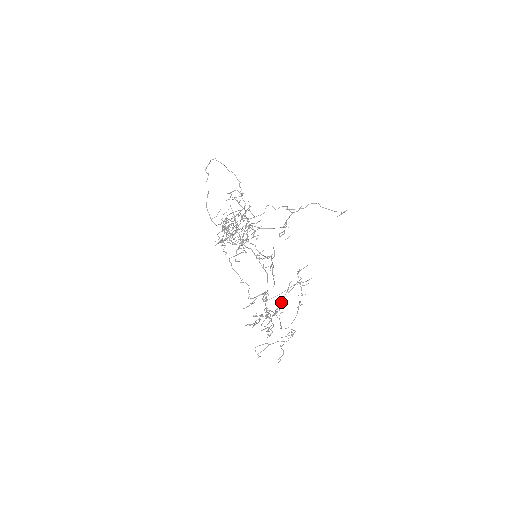
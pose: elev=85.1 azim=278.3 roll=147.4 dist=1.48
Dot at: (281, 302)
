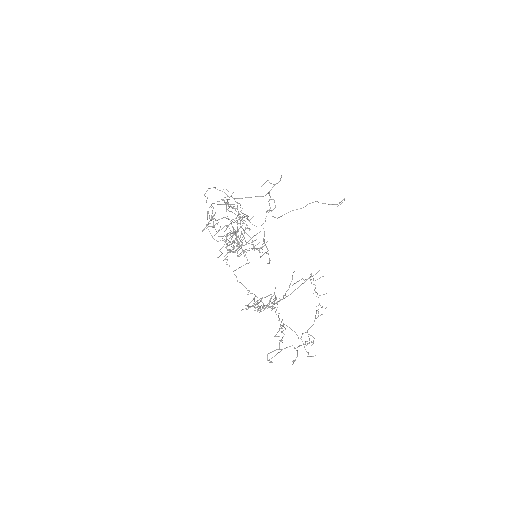
Dot at: (285, 293)
